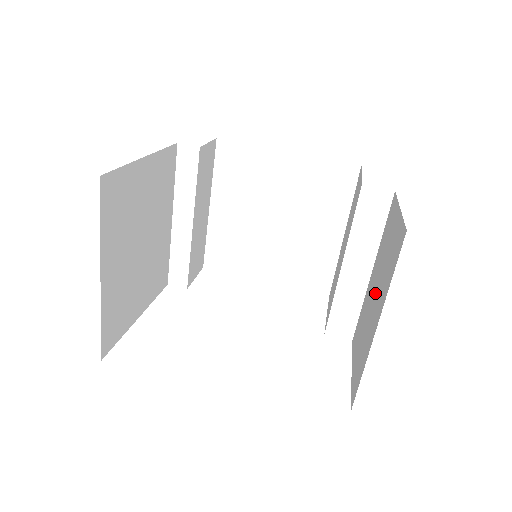
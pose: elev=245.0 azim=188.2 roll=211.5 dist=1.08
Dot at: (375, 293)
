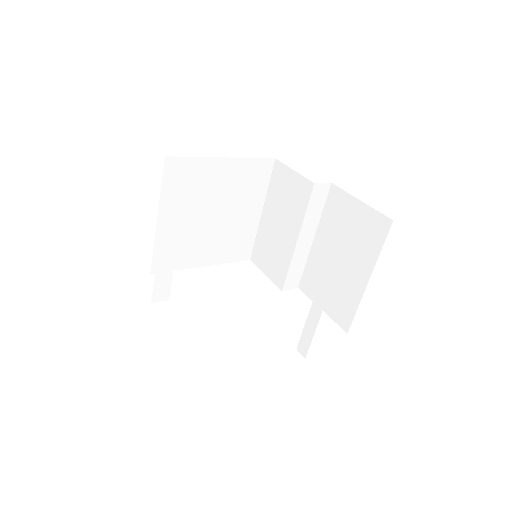
Dot at: (342, 256)
